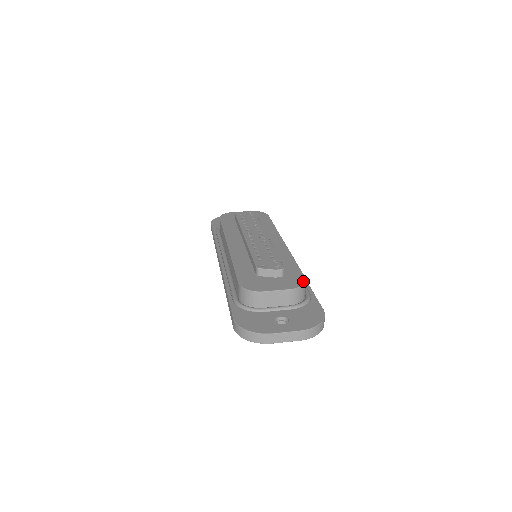
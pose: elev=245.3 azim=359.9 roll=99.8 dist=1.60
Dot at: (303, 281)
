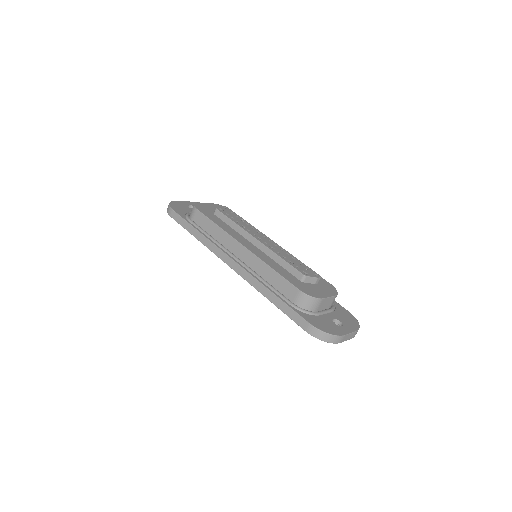
Dot at: (334, 288)
